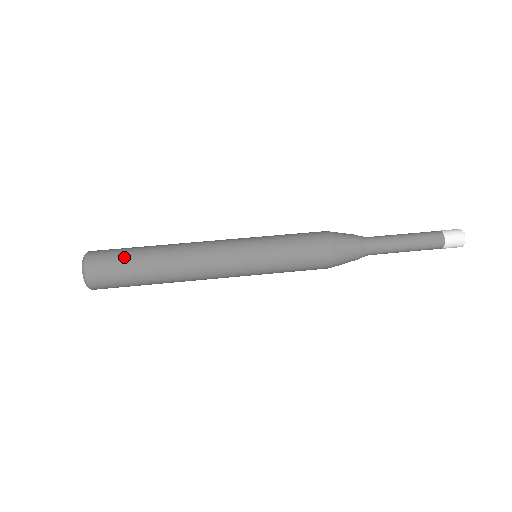
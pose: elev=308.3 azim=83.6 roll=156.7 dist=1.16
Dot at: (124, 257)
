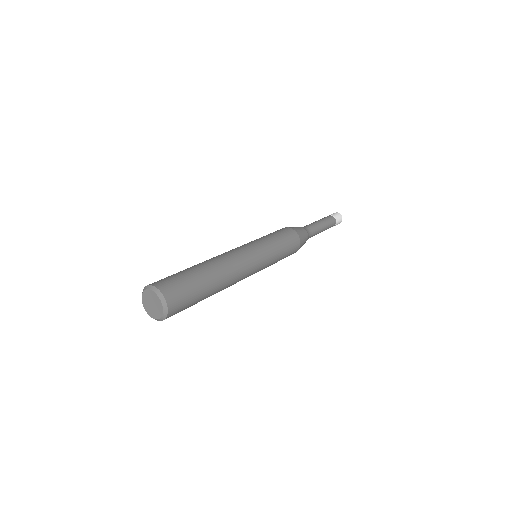
Dot at: (173, 274)
